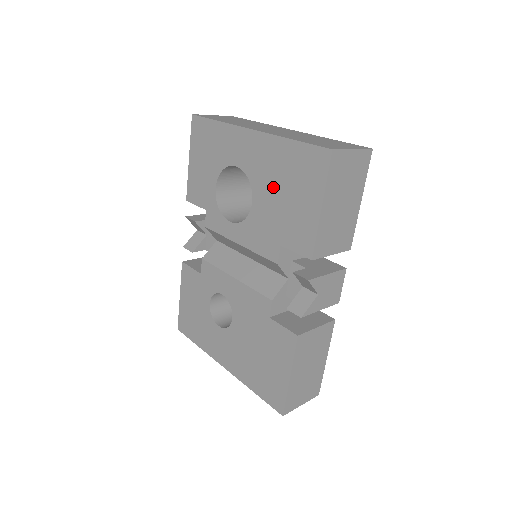
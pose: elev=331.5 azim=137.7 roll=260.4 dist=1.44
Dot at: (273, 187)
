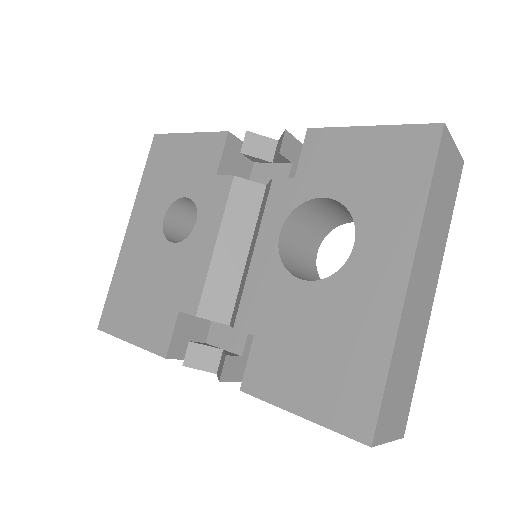
Dot at: (324, 325)
